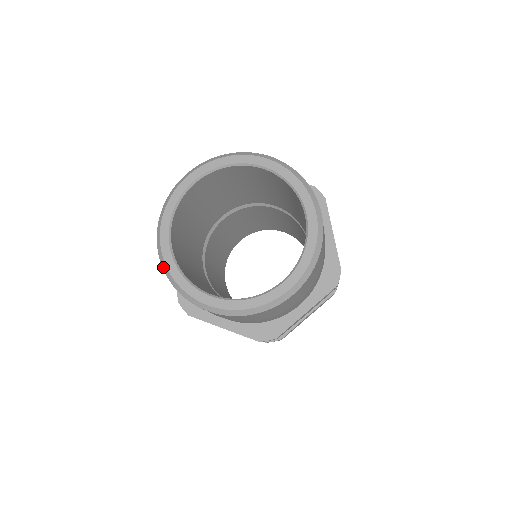
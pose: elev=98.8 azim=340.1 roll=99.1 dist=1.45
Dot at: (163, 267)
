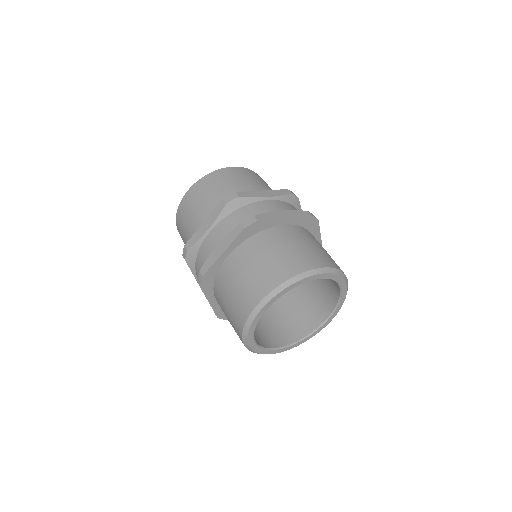
Dot at: occluded
